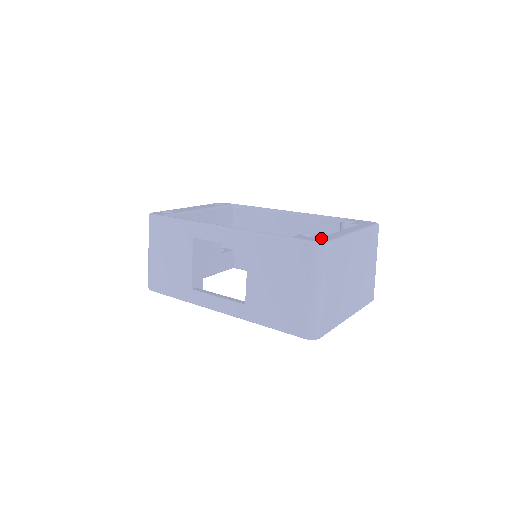
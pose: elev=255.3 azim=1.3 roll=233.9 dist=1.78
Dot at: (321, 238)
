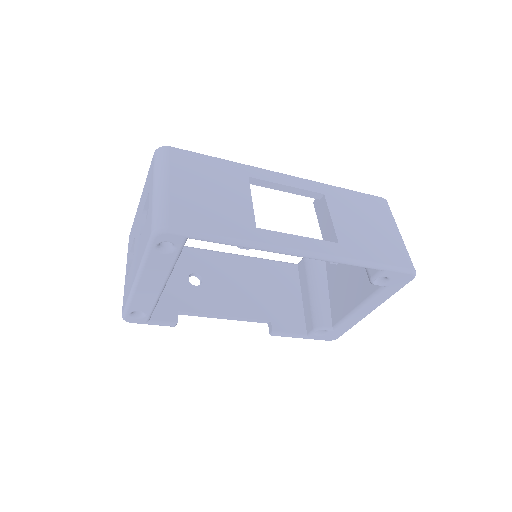
Dot at: occluded
